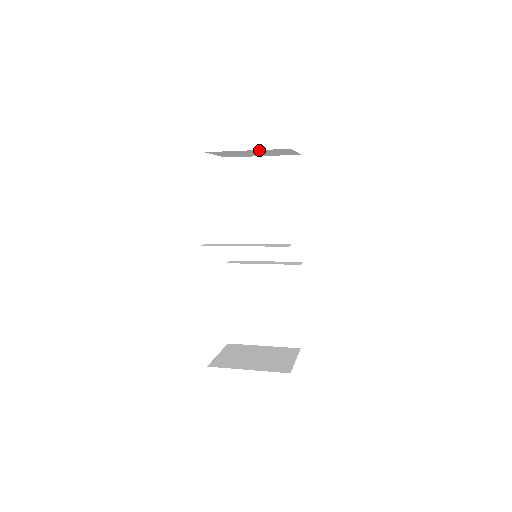
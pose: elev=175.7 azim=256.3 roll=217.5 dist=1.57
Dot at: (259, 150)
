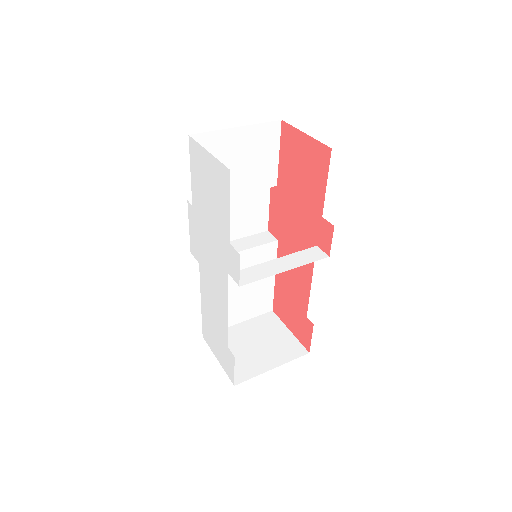
Dot at: occluded
